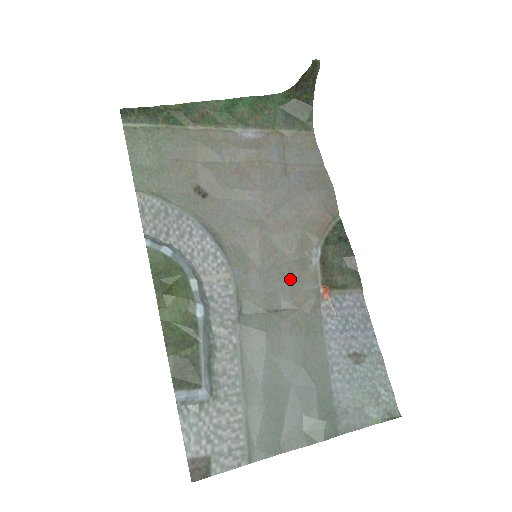
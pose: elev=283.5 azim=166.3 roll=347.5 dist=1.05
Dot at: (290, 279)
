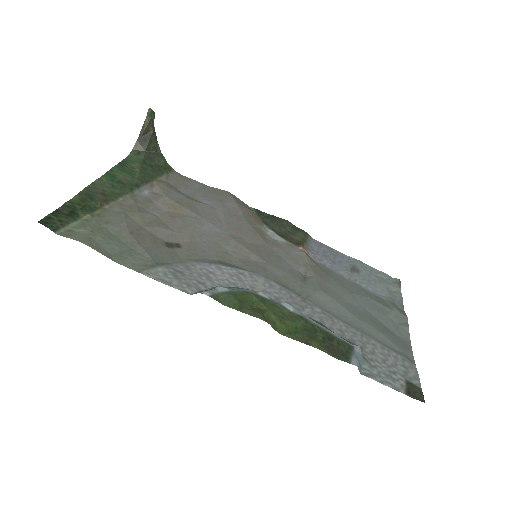
Dot at: (283, 256)
